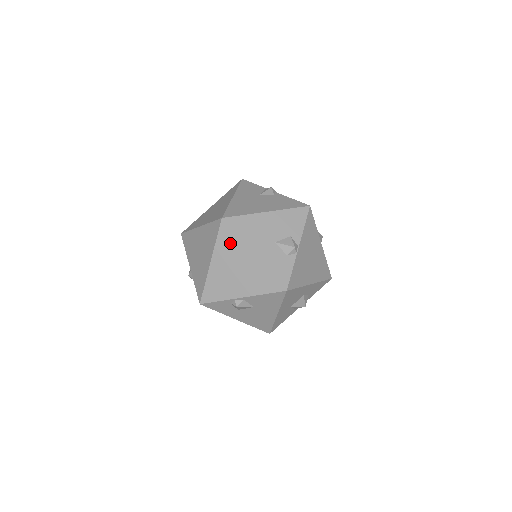
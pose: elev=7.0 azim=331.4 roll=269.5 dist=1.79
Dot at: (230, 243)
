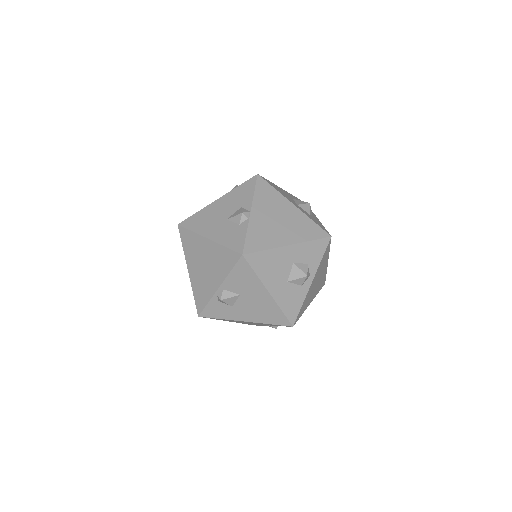
Dot at: (191, 242)
